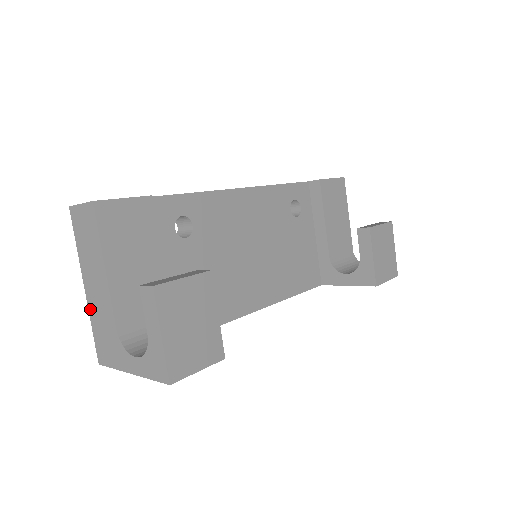
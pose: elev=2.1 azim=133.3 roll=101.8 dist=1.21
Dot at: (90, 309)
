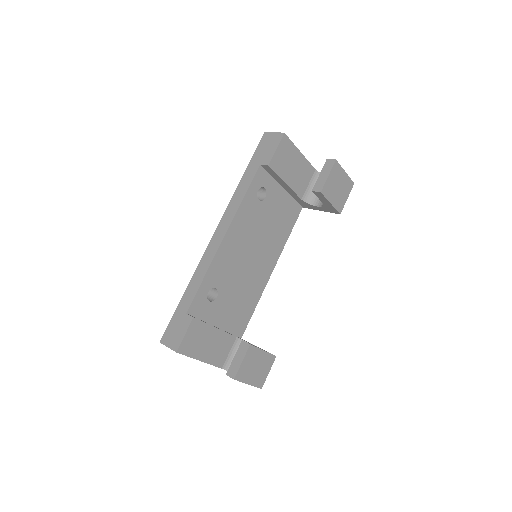
Dot at: occluded
